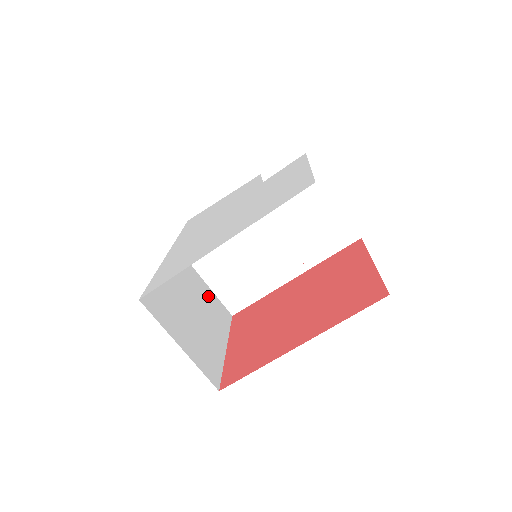
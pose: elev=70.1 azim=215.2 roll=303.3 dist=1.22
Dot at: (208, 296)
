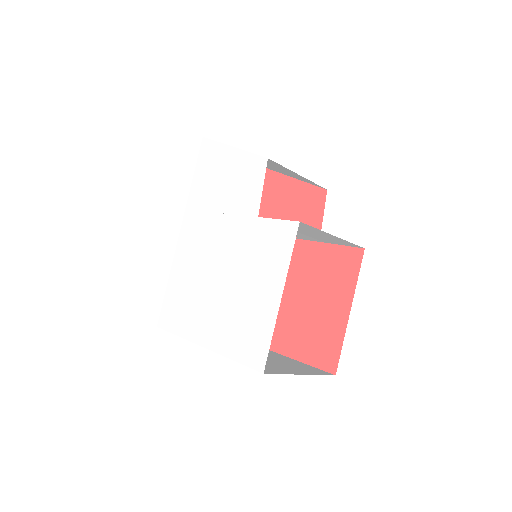
Dot at: occluded
